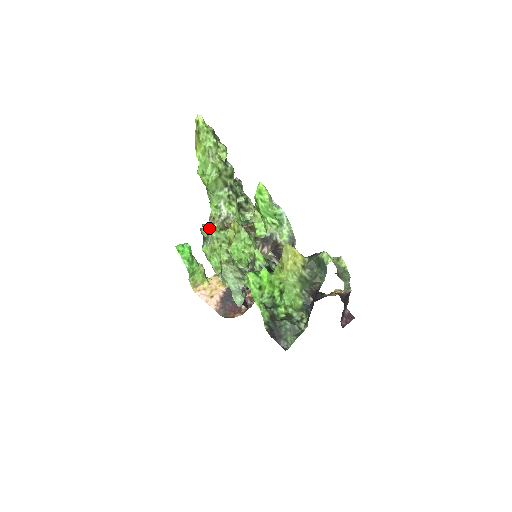
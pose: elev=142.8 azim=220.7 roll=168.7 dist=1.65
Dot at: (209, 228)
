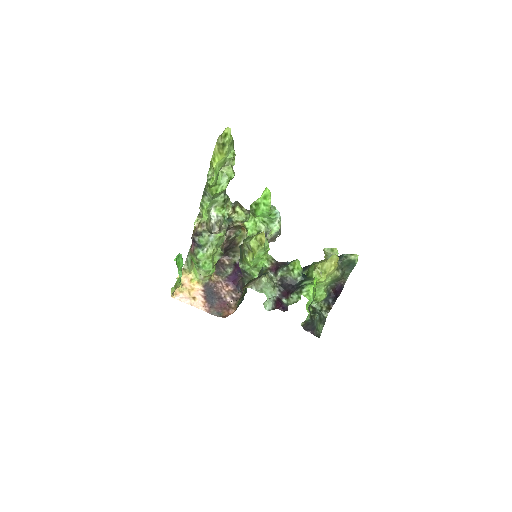
Dot at: (212, 237)
